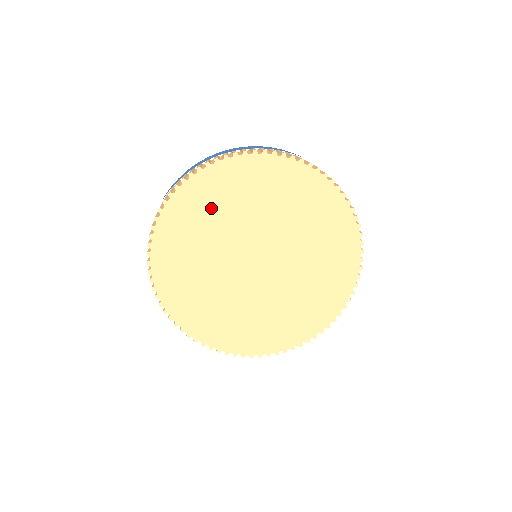
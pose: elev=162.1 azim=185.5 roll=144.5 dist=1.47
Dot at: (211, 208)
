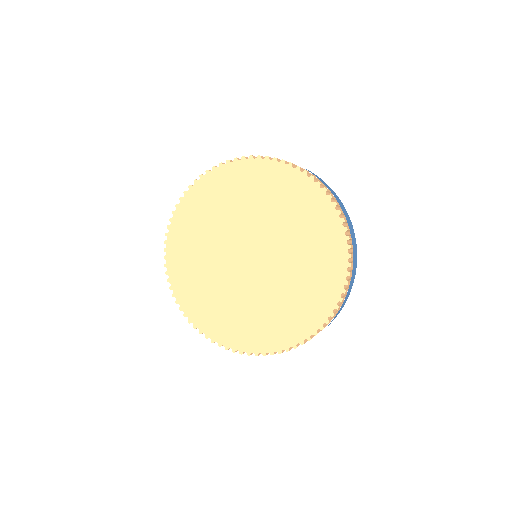
Dot at: (257, 191)
